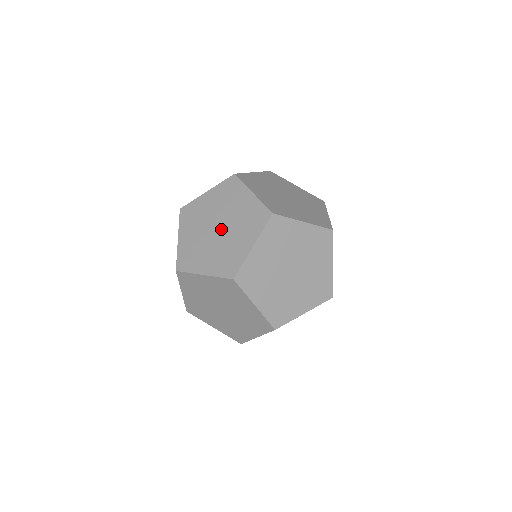
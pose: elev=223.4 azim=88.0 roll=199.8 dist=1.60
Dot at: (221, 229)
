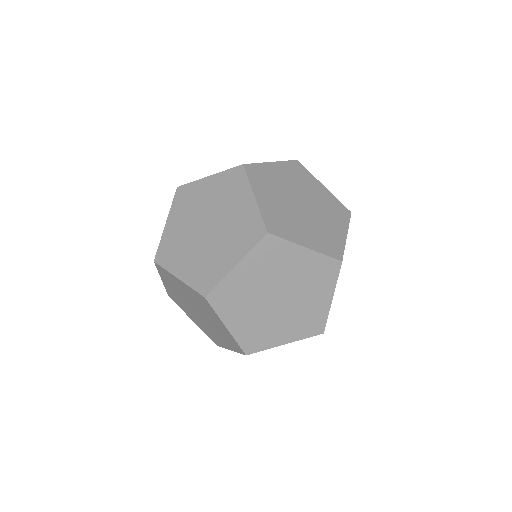
Dot at: (199, 313)
